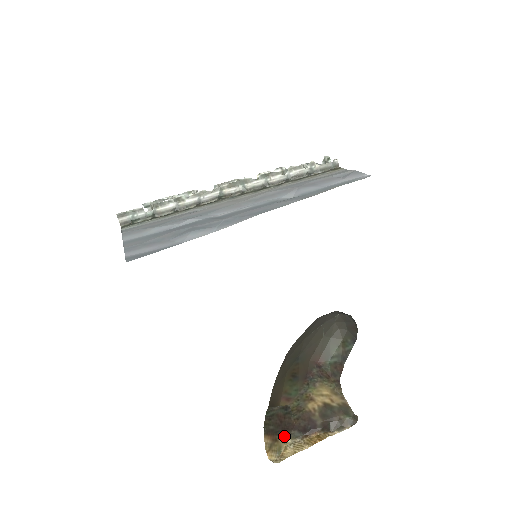
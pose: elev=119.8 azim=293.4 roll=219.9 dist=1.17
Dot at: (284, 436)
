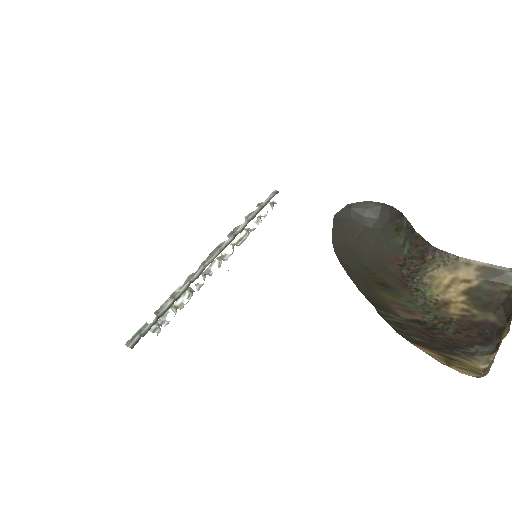
Dot at: (465, 359)
